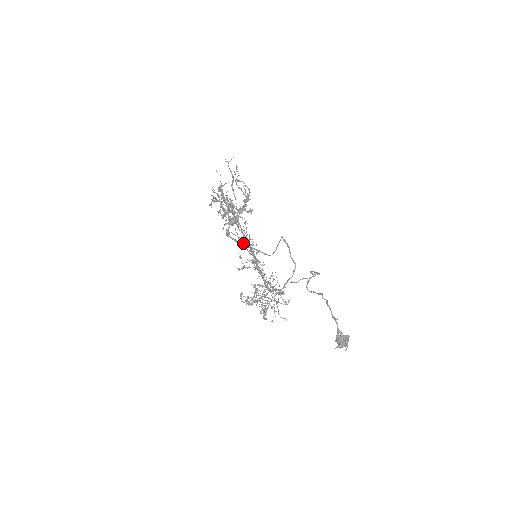
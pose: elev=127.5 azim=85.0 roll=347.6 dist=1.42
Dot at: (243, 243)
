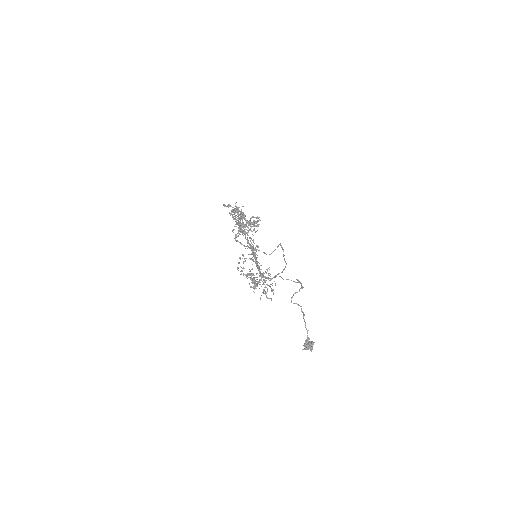
Dot at: occluded
